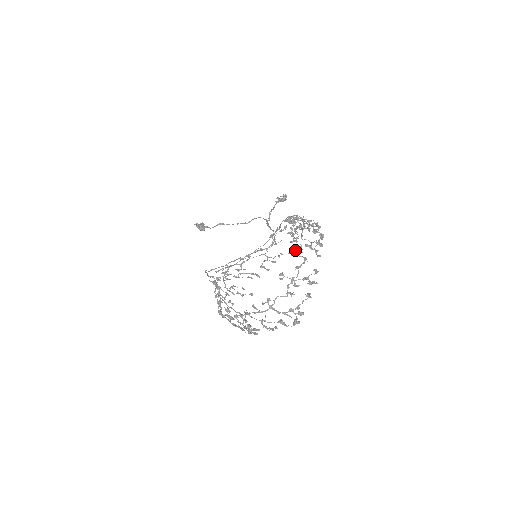
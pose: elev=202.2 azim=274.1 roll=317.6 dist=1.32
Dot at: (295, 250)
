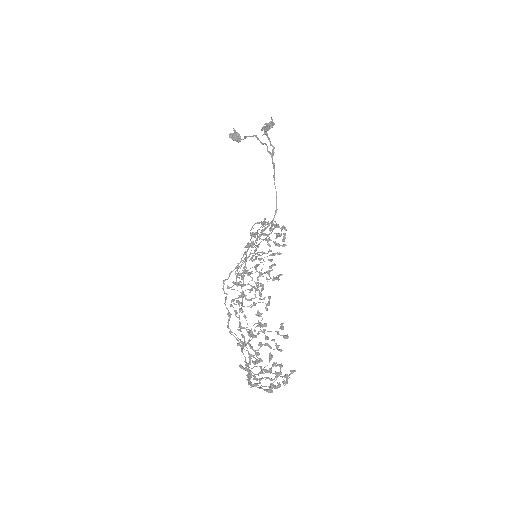
Dot at: occluded
